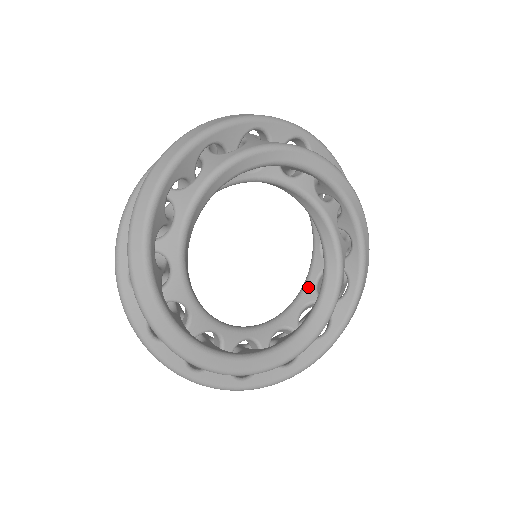
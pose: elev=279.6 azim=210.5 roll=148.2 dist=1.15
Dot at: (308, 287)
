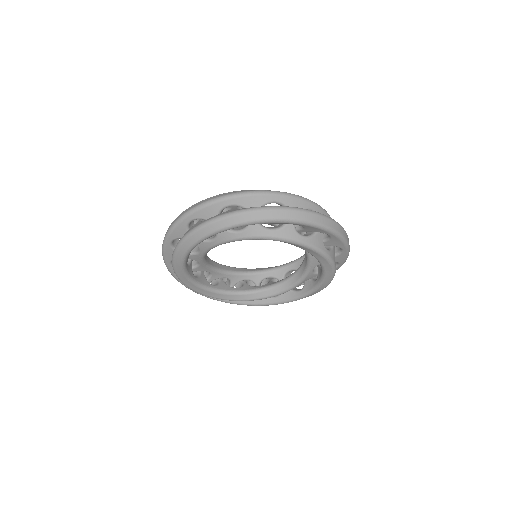
Dot at: (261, 275)
